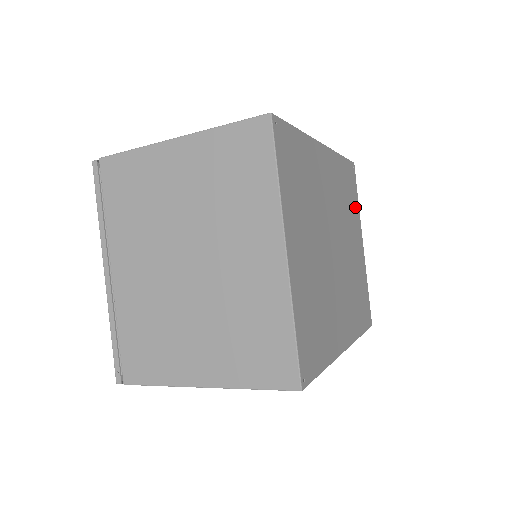
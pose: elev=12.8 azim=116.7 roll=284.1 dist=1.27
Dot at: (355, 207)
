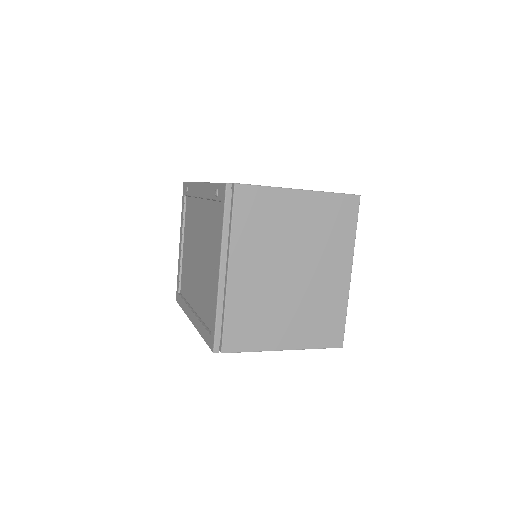
Dot at: occluded
